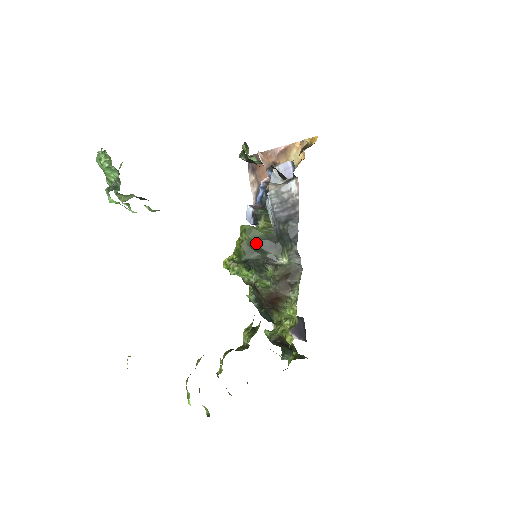
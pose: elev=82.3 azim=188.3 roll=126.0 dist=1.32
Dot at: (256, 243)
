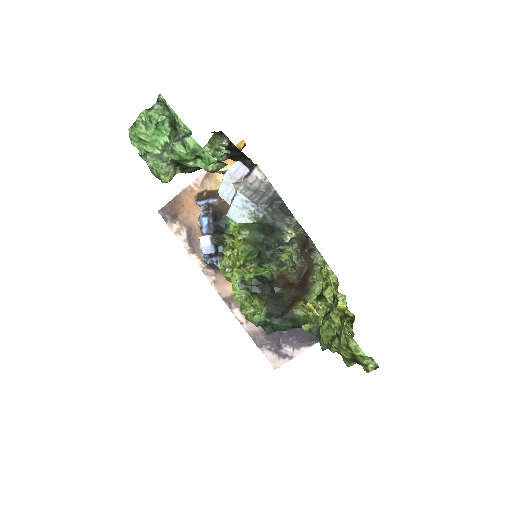
Dot at: (258, 233)
